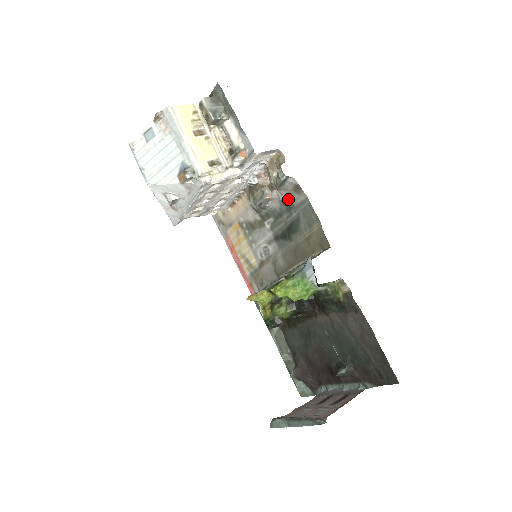
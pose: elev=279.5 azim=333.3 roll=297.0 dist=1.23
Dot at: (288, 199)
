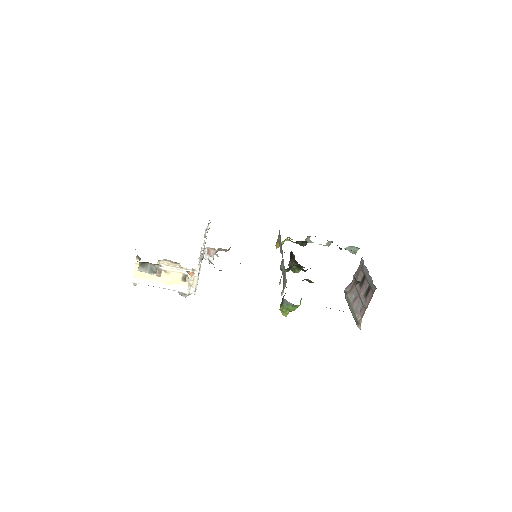
Dot at: occluded
